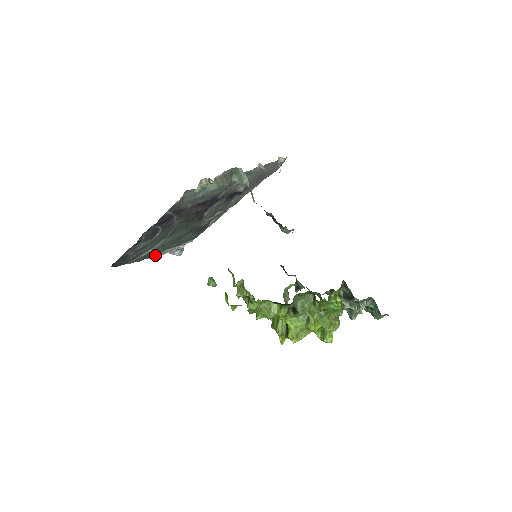
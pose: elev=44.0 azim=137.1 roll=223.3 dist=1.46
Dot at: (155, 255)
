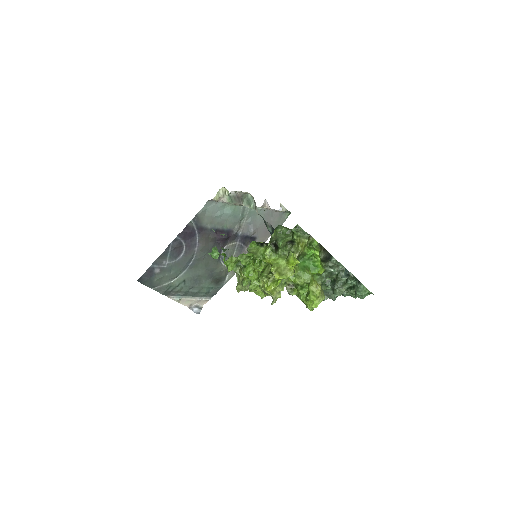
Dot at: (176, 297)
